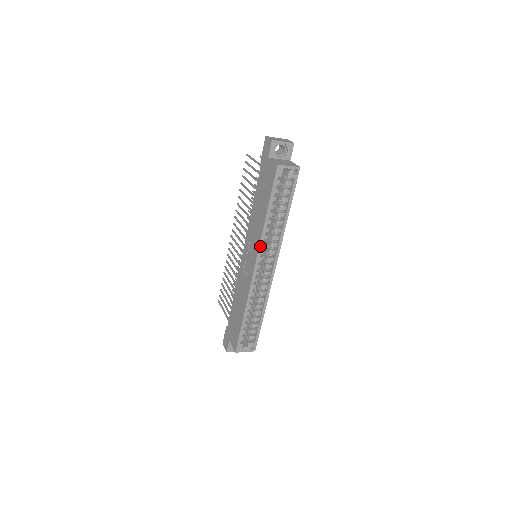
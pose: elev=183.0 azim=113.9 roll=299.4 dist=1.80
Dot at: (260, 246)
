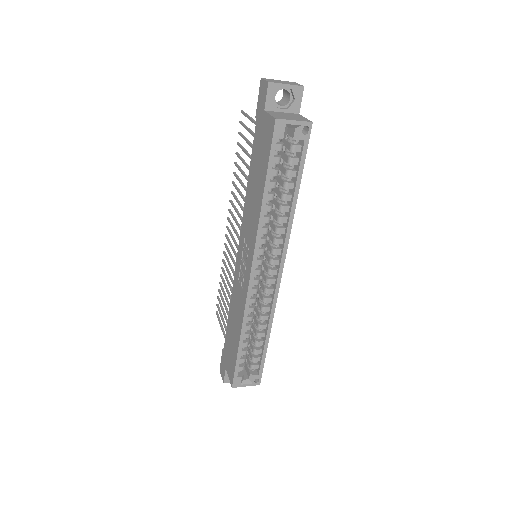
Dot at: (256, 244)
